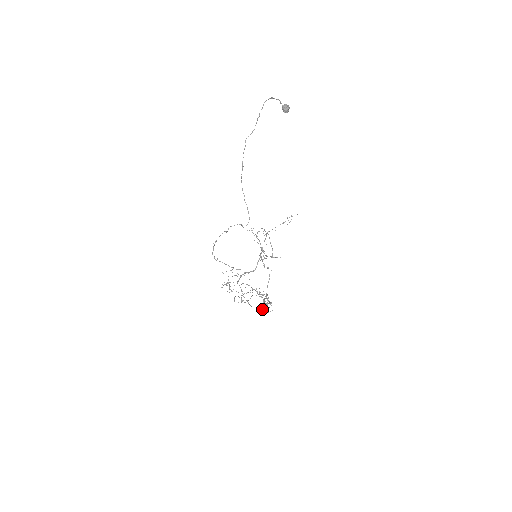
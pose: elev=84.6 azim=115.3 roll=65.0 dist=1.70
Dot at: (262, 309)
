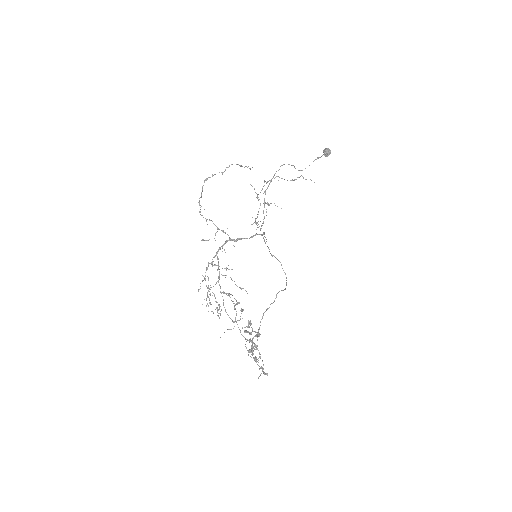
Dot at: occluded
